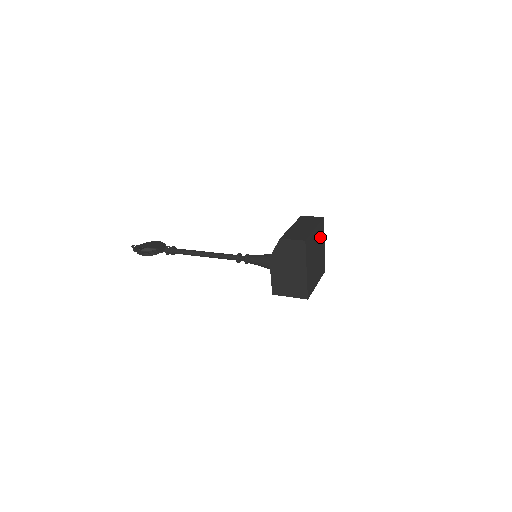
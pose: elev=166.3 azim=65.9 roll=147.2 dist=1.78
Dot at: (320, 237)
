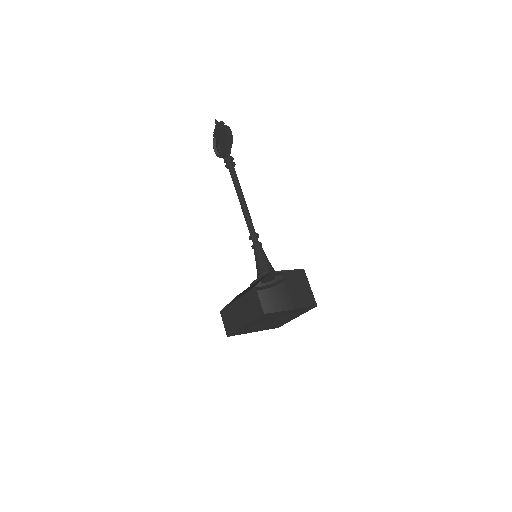
Dot at: (269, 317)
